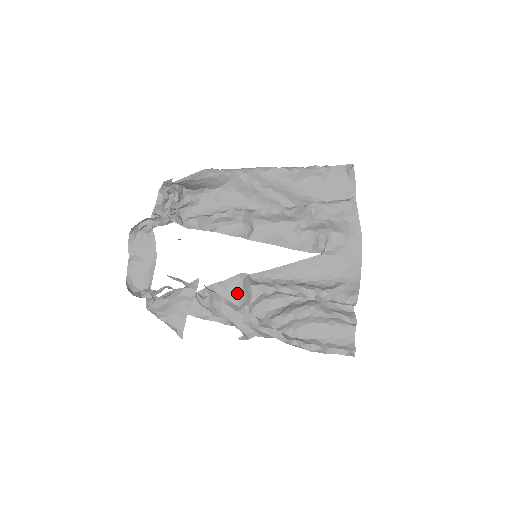
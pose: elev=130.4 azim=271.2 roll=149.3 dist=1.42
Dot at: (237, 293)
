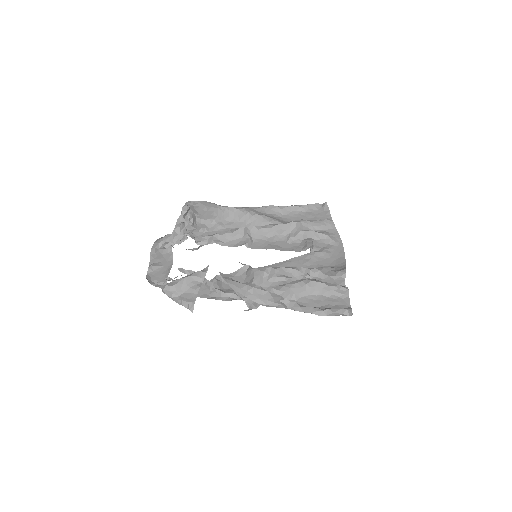
Dot at: (241, 281)
